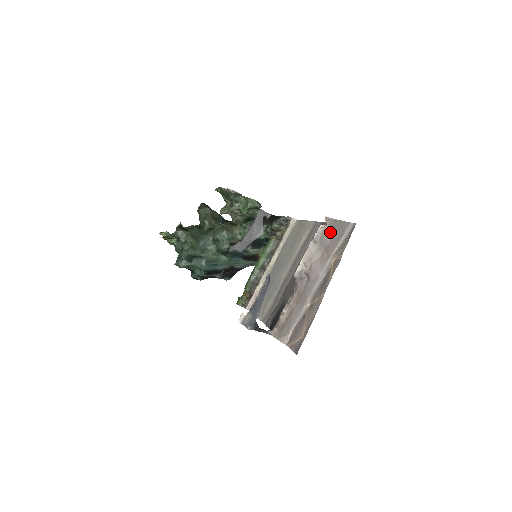
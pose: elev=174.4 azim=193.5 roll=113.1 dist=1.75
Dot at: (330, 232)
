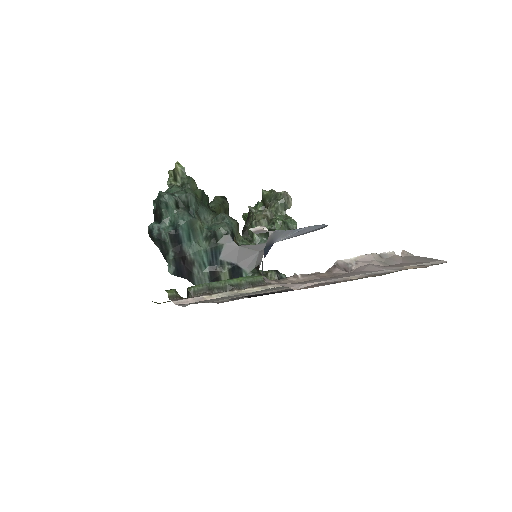
Dot at: (406, 259)
